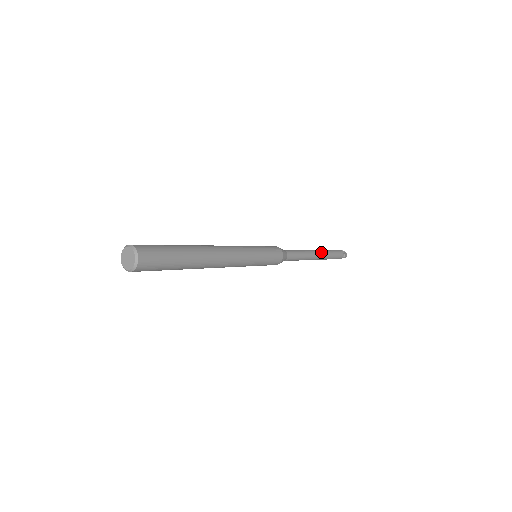
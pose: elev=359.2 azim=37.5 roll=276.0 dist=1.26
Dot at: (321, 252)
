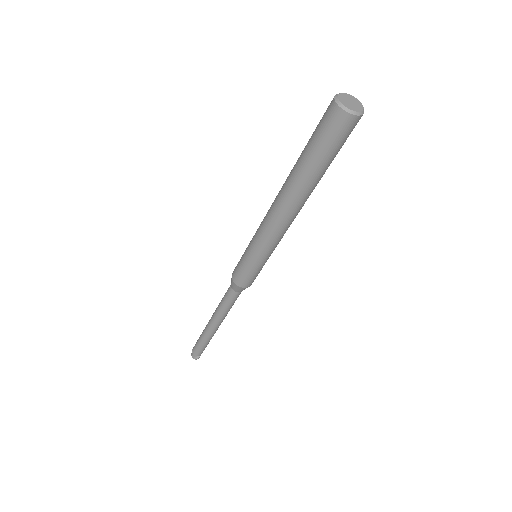
Dot at: occluded
